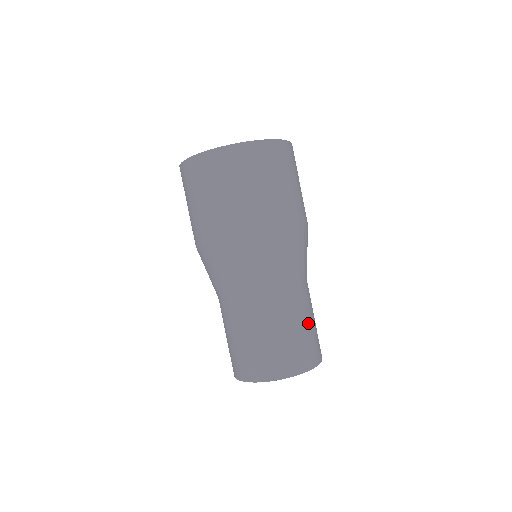
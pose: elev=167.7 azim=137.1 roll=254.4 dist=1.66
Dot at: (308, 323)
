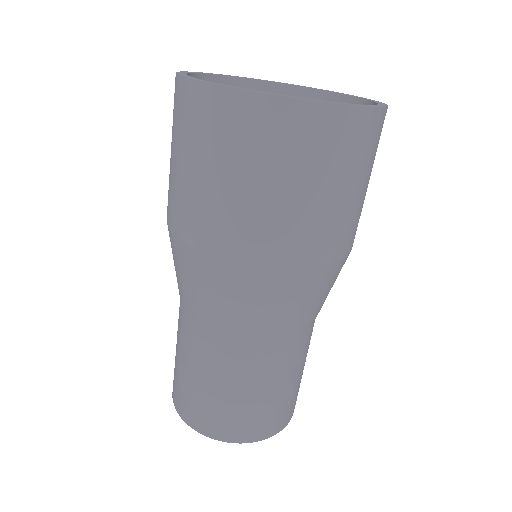
Dot at: occluded
